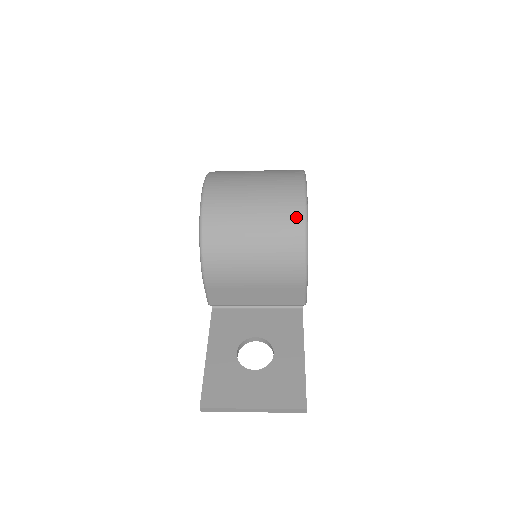
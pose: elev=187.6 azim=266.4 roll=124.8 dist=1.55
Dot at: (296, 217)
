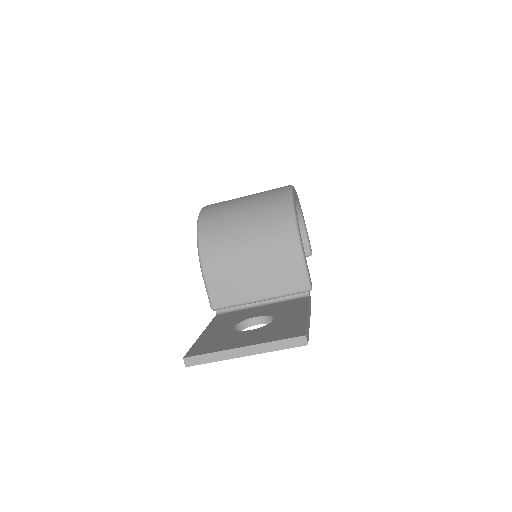
Dot at: (282, 197)
